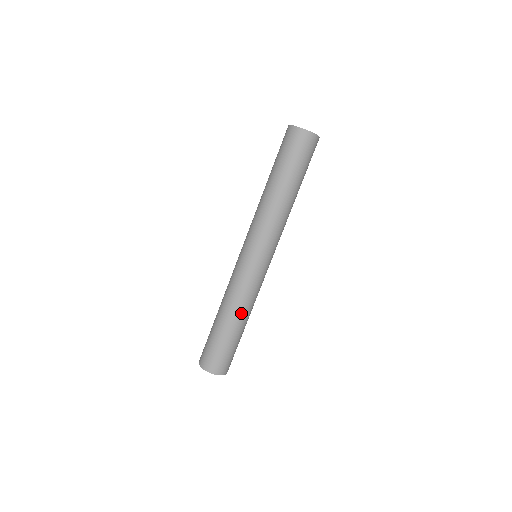
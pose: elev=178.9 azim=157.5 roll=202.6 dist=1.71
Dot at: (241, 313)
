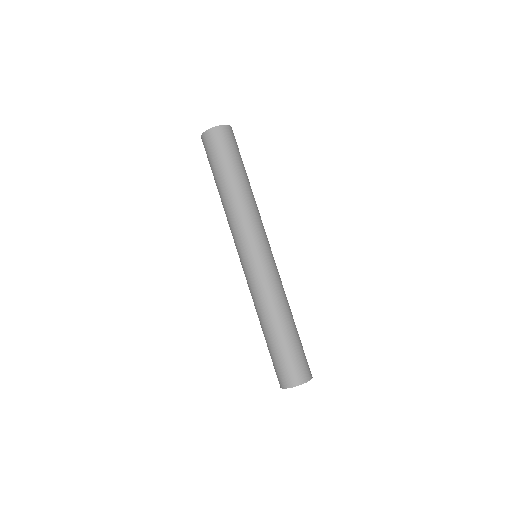
Dot at: (270, 314)
